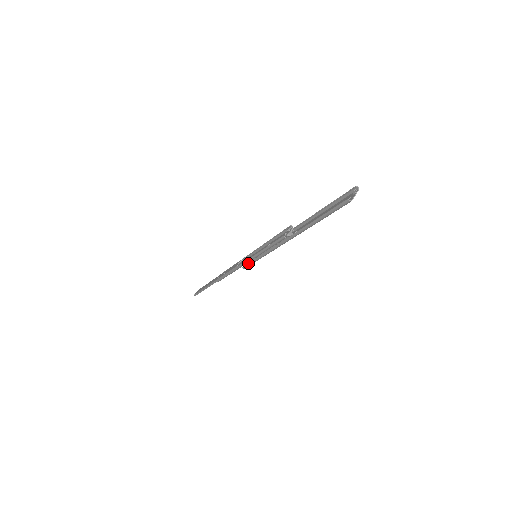
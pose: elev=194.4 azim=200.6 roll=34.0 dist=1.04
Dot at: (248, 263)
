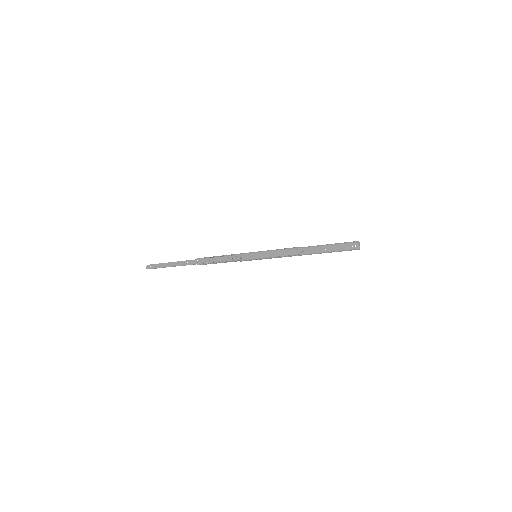
Dot at: (249, 260)
